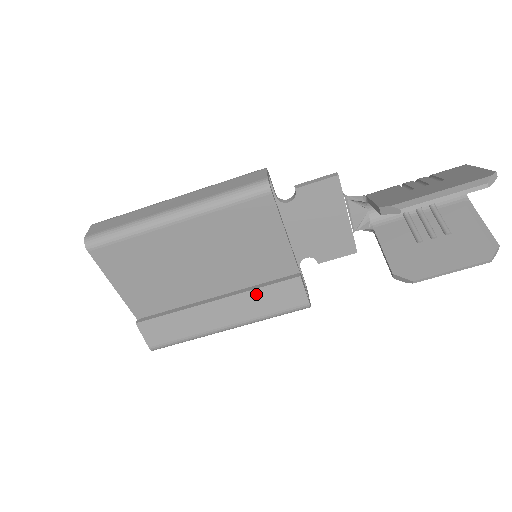
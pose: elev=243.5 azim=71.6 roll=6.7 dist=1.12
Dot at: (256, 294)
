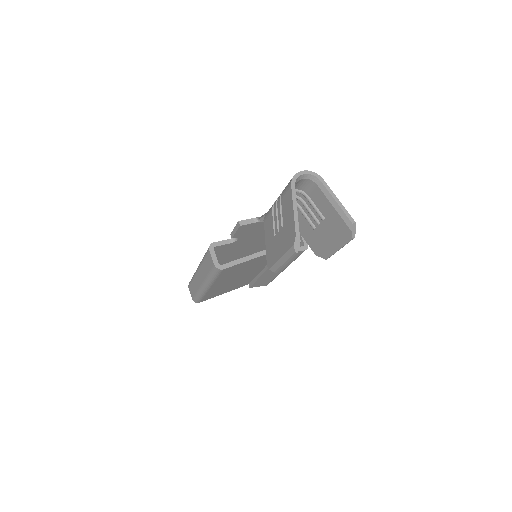
Dot at: occluded
